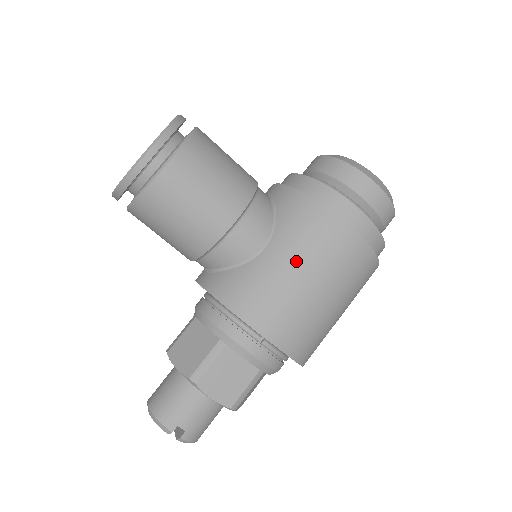
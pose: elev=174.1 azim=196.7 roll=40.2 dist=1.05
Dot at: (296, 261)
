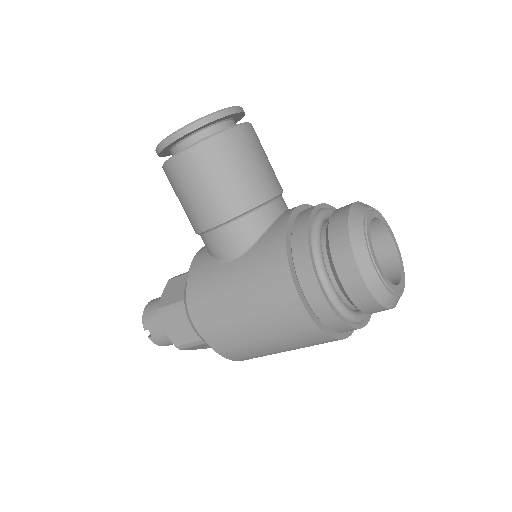
Dot at: (241, 288)
